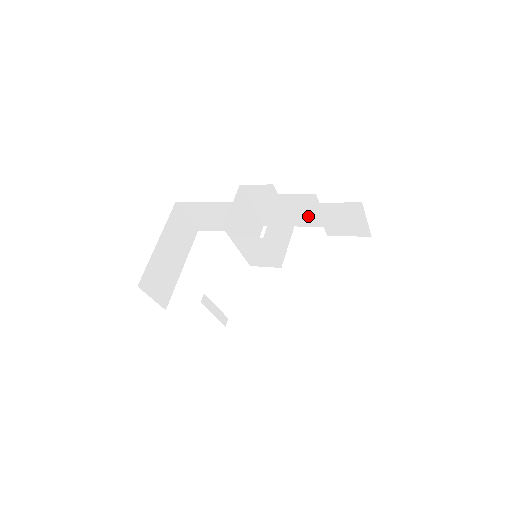
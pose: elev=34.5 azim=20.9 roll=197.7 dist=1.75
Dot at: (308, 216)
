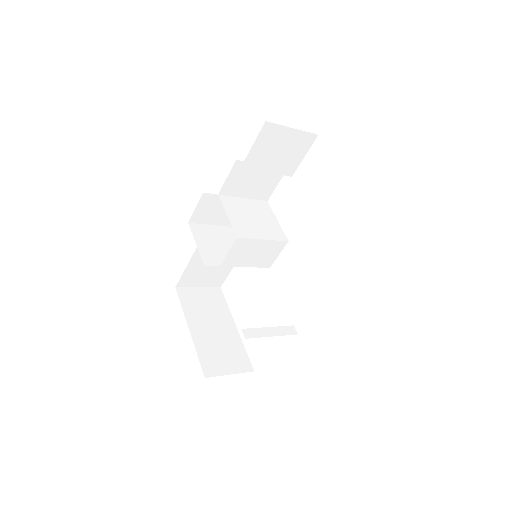
Dot at: (261, 182)
